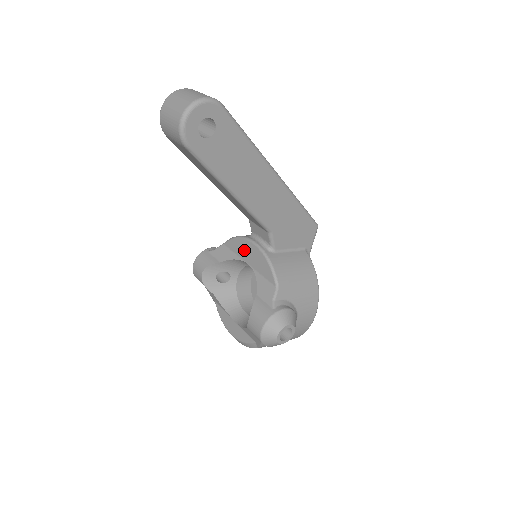
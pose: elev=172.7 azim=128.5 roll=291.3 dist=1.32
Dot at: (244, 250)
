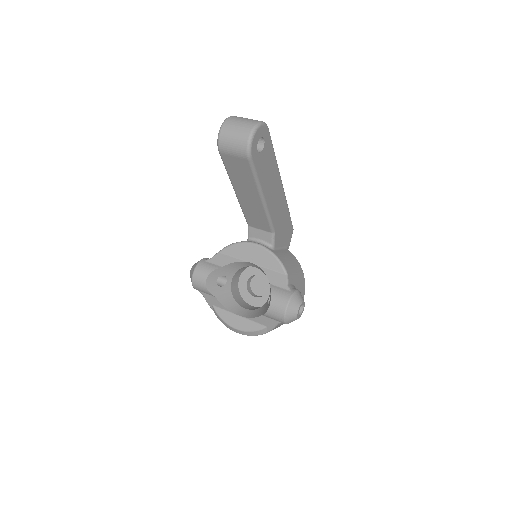
Dot at: (246, 252)
